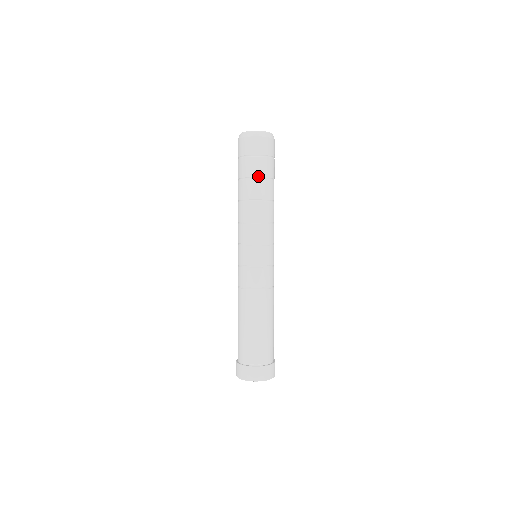
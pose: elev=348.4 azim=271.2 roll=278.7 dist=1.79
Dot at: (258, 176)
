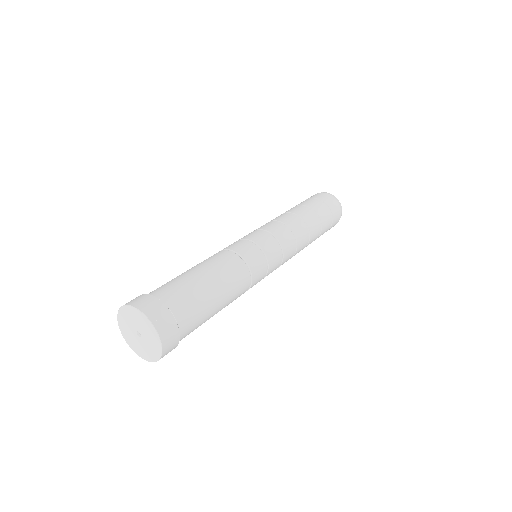
Dot at: occluded
